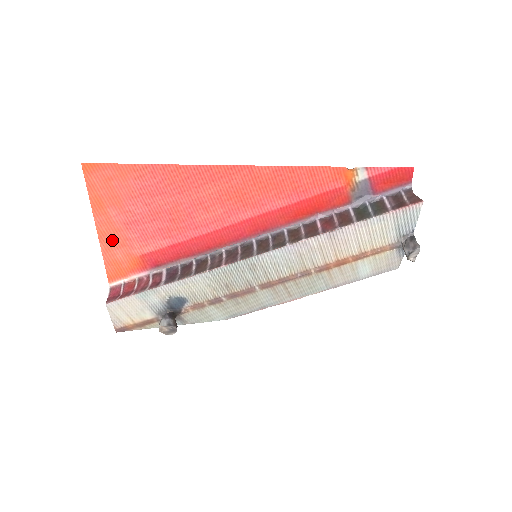
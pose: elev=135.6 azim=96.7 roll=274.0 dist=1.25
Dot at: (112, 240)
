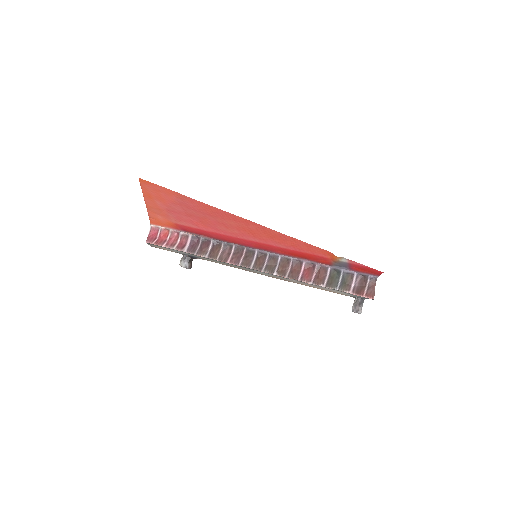
Dot at: (156, 211)
